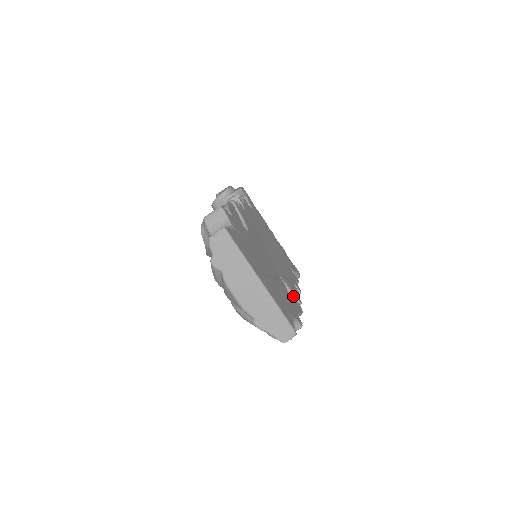
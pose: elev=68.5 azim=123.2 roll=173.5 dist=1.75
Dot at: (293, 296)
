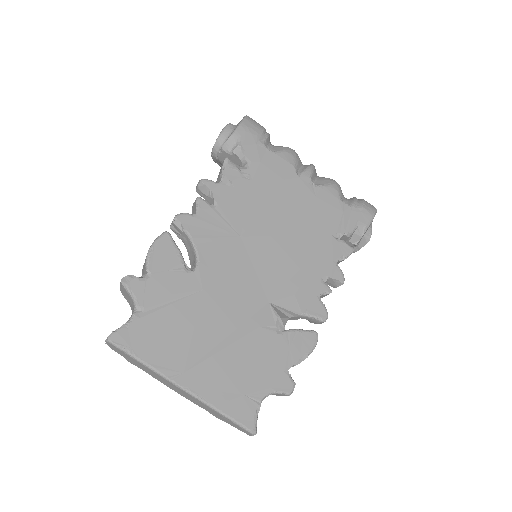
Dot at: (306, 317)
